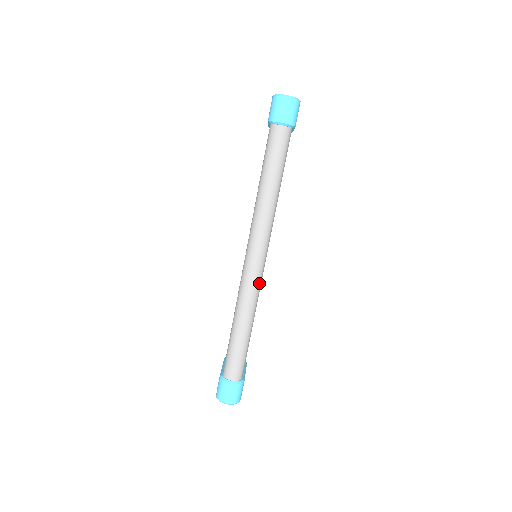
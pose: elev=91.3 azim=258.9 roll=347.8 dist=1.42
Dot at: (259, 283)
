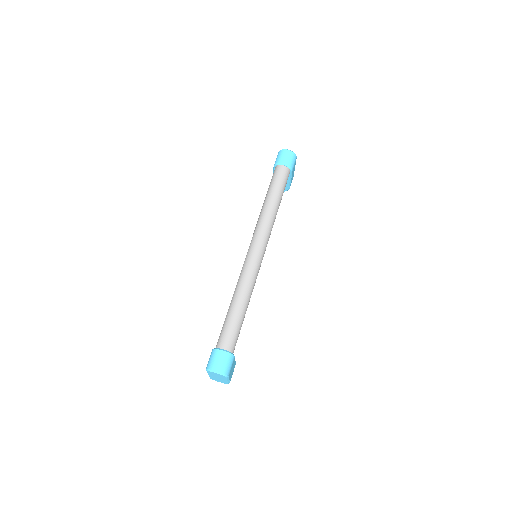
Dot at: (257, 269)
